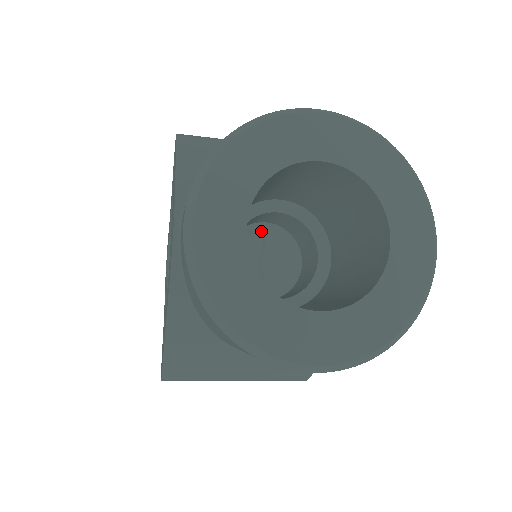
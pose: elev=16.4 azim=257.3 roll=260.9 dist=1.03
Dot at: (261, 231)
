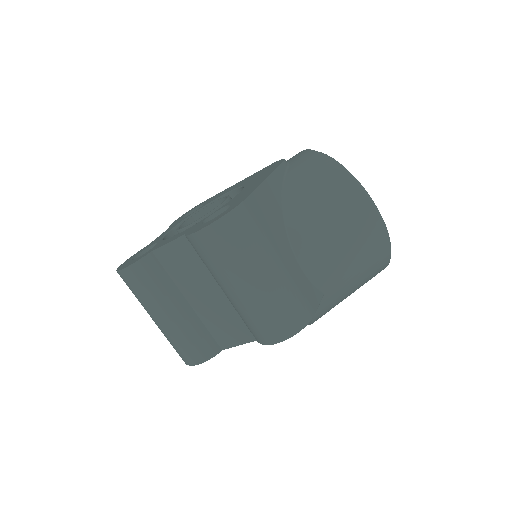
Dot at: occluded
